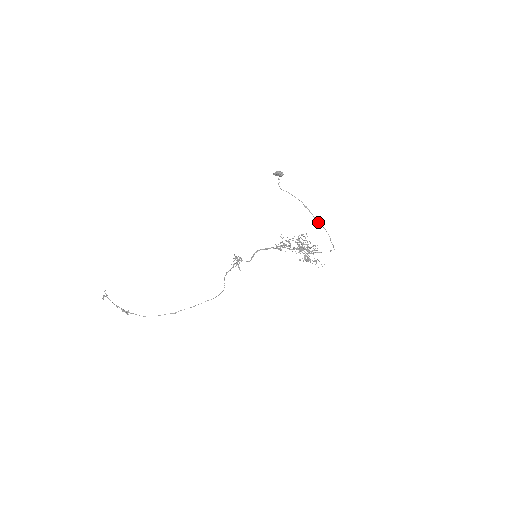
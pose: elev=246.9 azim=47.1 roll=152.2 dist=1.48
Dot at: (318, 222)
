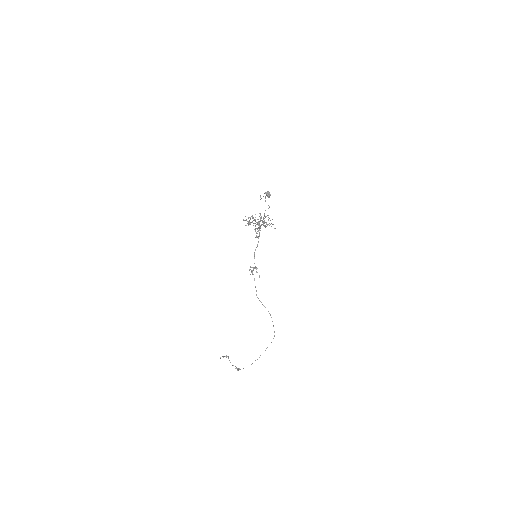
Dot at: occluded
